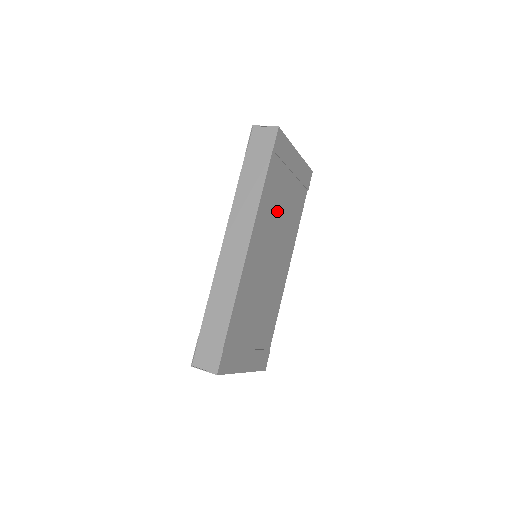
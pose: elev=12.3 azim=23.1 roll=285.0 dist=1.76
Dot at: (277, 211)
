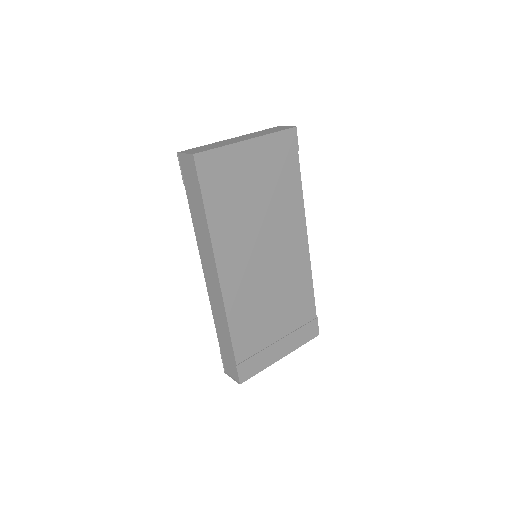
Dot at: (249, 218)
